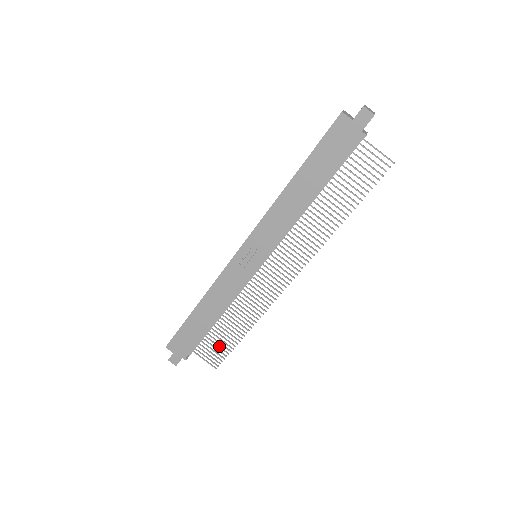
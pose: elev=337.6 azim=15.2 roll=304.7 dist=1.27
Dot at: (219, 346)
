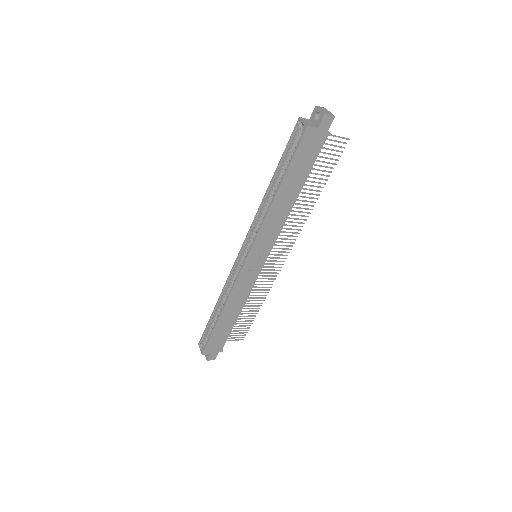
Dot at: (241, 326)
